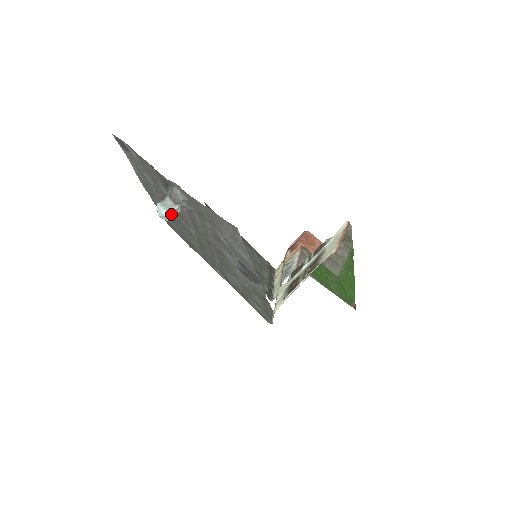
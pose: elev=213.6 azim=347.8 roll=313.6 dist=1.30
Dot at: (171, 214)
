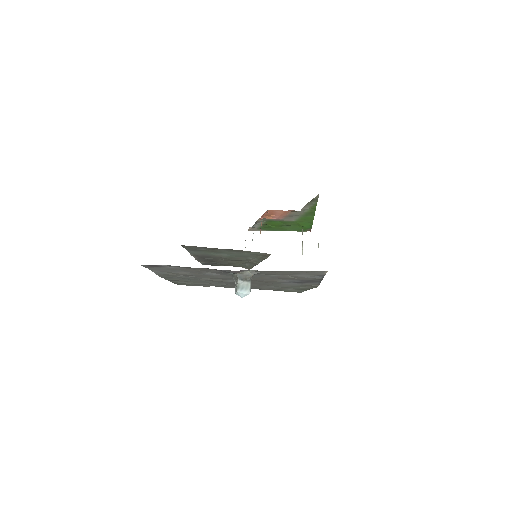
Dot at: (250, 290)
